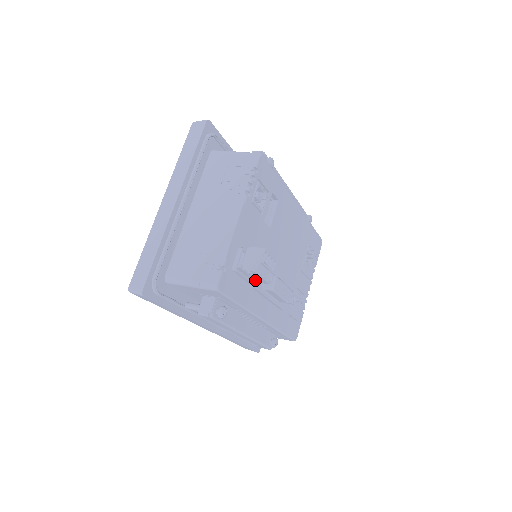
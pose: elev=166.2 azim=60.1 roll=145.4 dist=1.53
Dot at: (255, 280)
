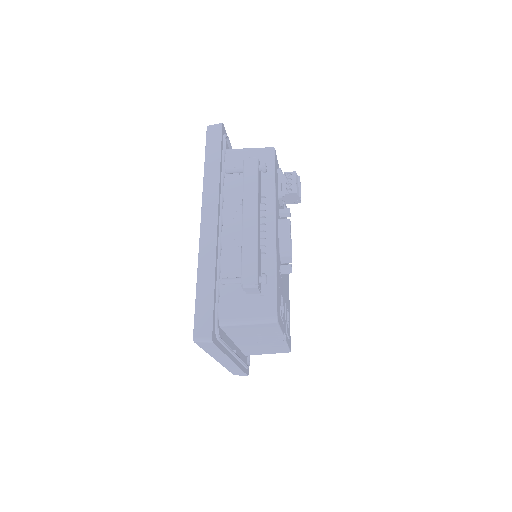
Dot at: occluded
